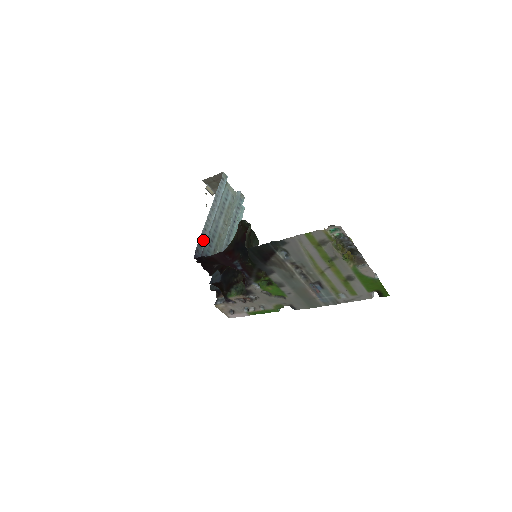
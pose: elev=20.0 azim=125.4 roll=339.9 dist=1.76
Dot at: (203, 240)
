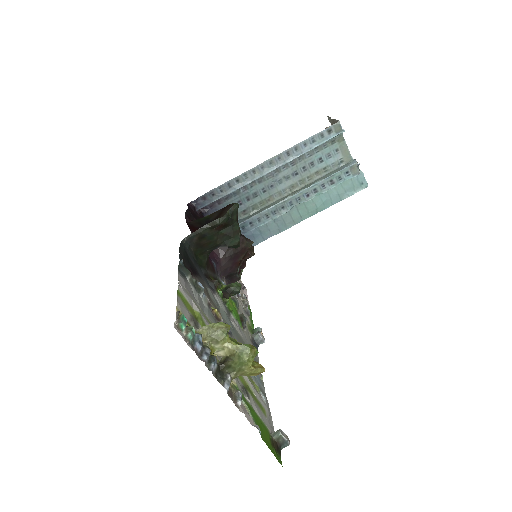
Dot at: (224, 191)
